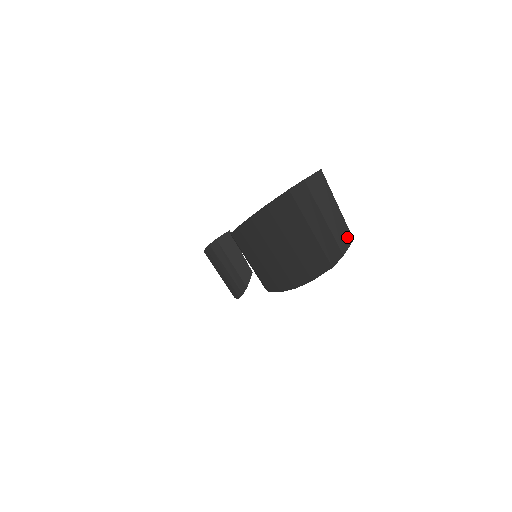
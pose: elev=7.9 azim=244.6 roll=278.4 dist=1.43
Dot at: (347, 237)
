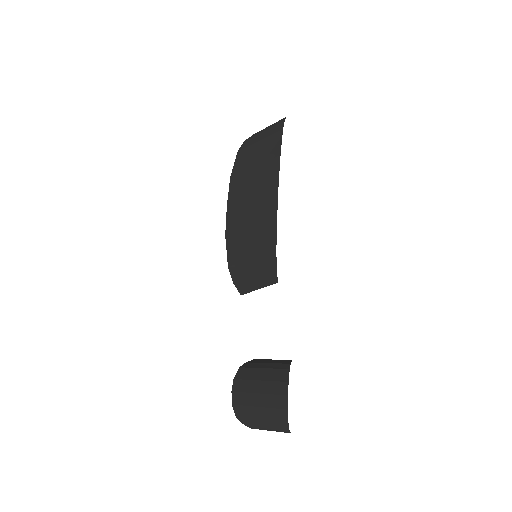
Dot at: (282, 120)
